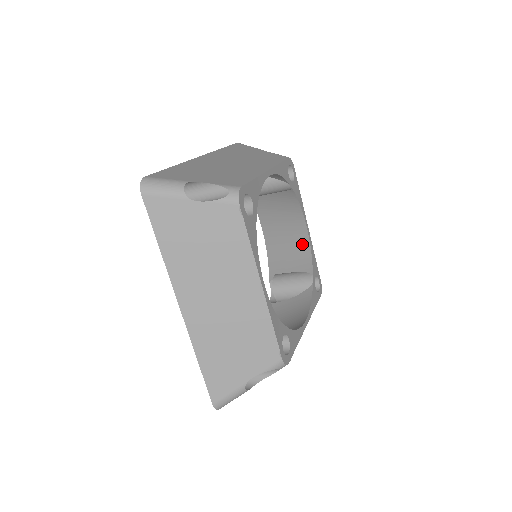
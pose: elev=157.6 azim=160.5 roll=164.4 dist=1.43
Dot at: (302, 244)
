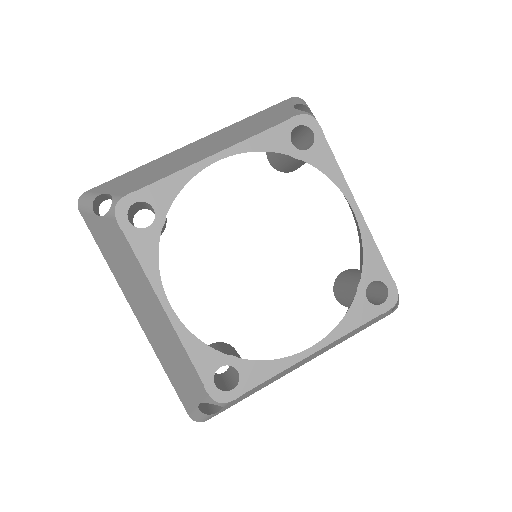
Dot at: occluded
